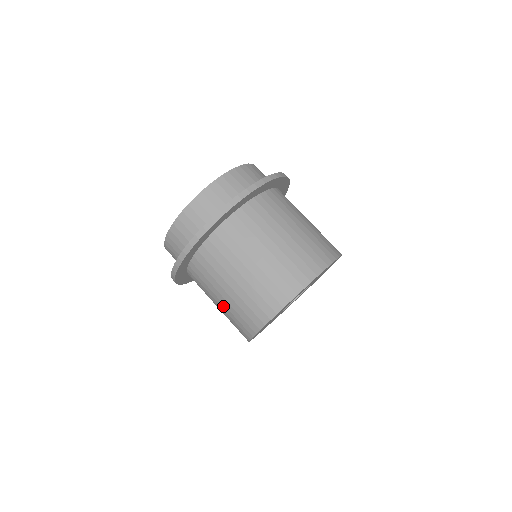
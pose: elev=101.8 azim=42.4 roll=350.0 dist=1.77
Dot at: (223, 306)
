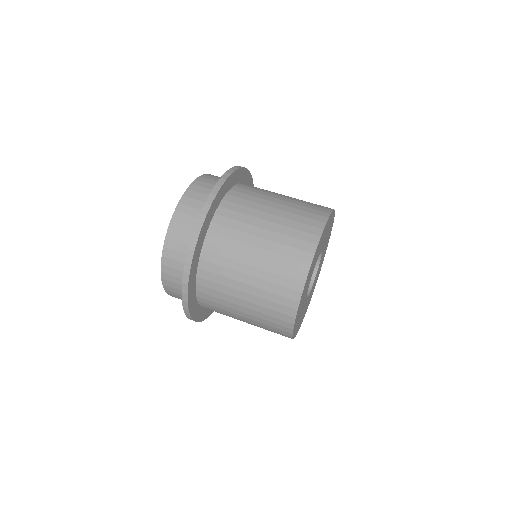
Dot at: (263, 253)
